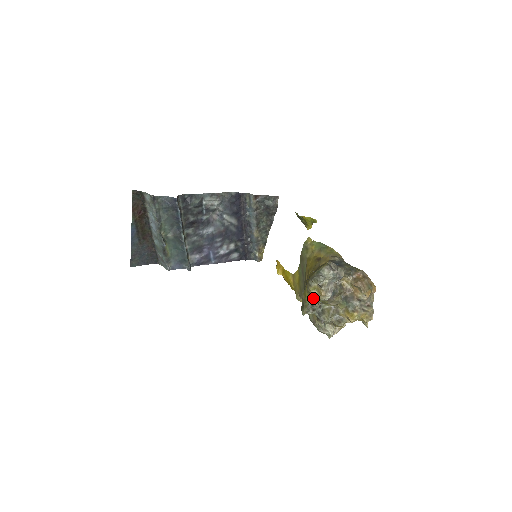
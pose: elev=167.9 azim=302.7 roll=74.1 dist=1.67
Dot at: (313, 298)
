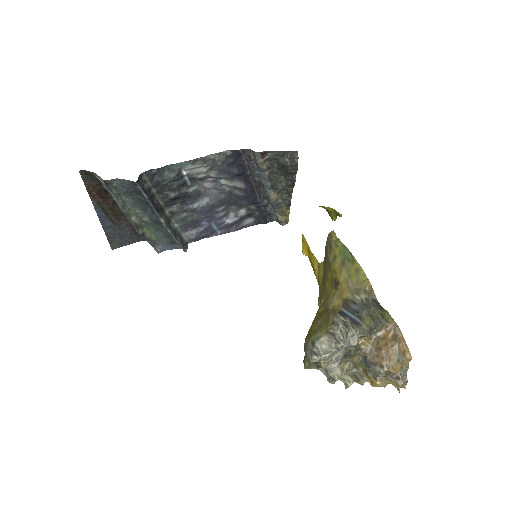
Dot at: occluded
